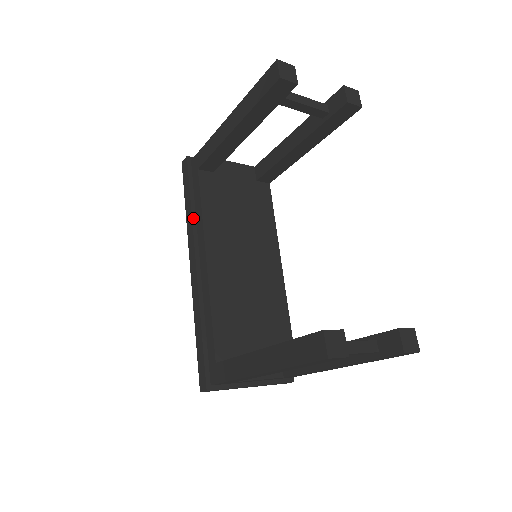
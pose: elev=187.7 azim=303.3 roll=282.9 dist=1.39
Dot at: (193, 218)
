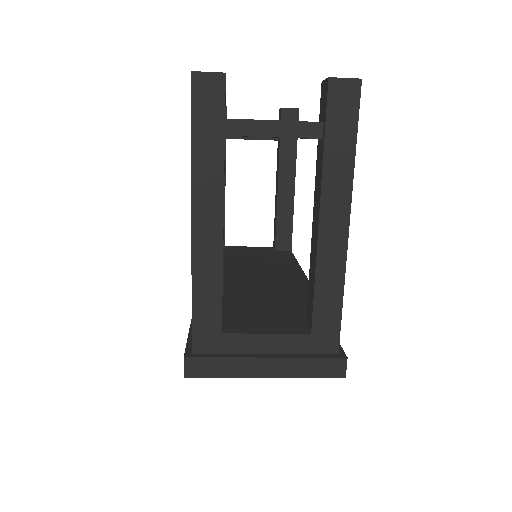
Dot at: occluded
